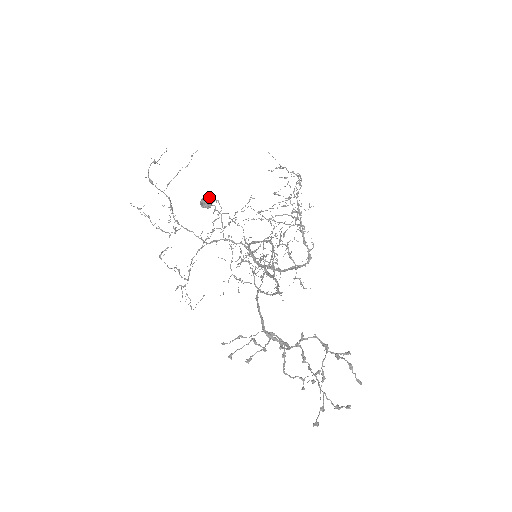
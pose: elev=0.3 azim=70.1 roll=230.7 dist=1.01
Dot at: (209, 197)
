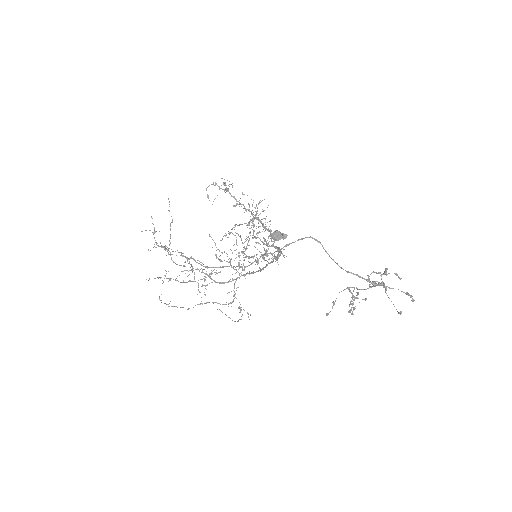
Dot at: (279, 231)
